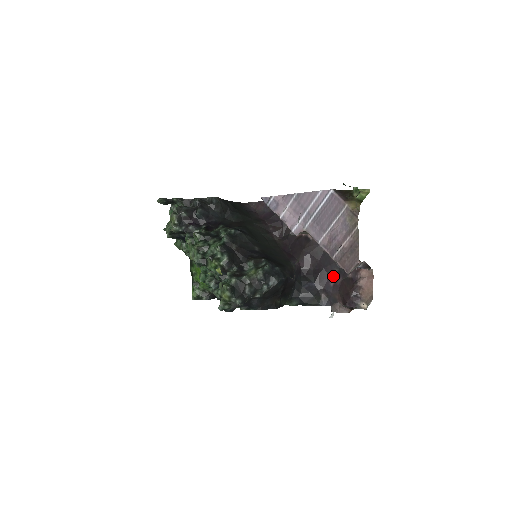
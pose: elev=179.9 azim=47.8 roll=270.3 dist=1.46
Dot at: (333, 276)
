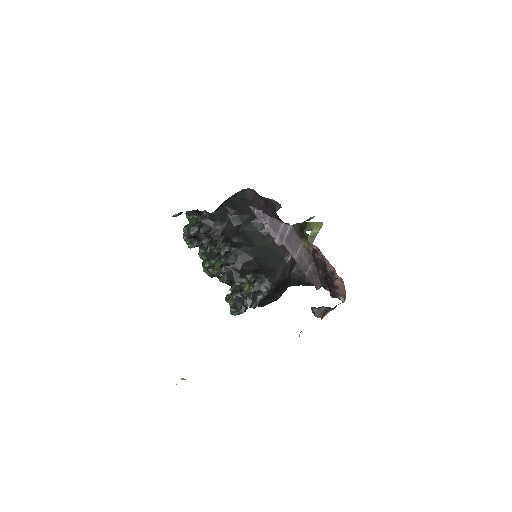
Dot at: (319, 269)
